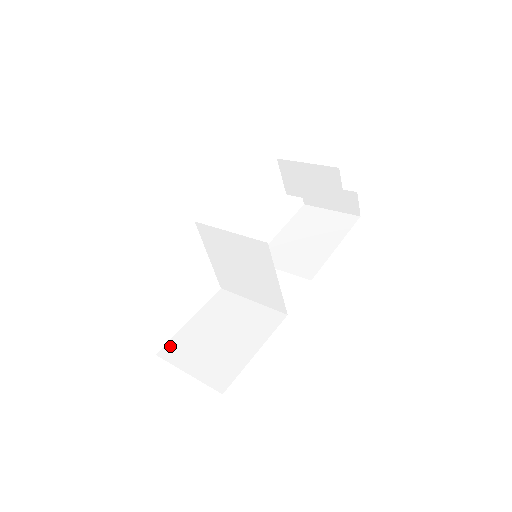
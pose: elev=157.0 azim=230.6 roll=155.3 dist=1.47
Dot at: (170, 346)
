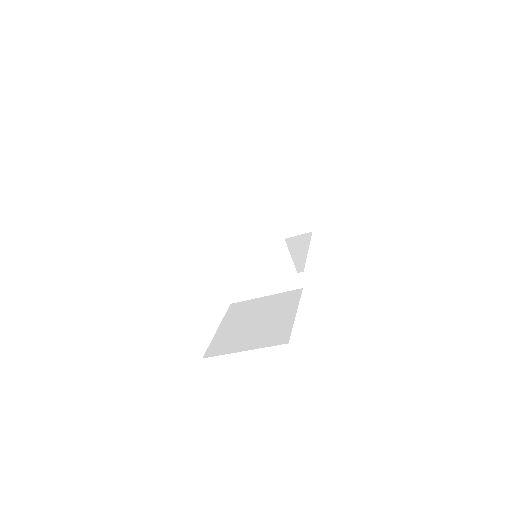
Dot at: (212, 348)
